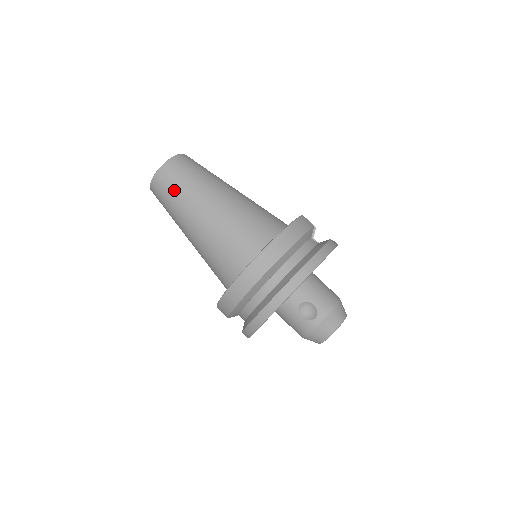
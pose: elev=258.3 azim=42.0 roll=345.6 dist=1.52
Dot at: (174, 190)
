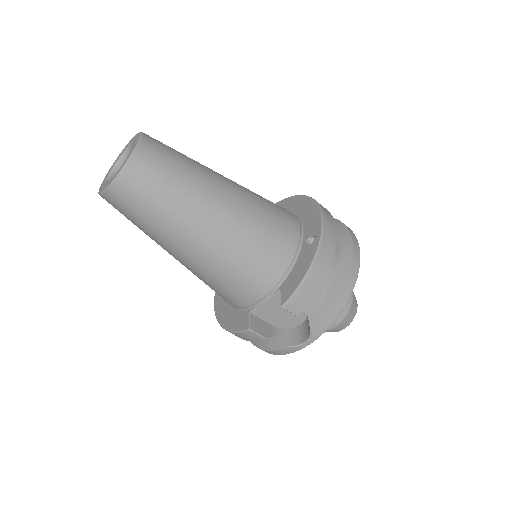
Dot at: (178, 161)
